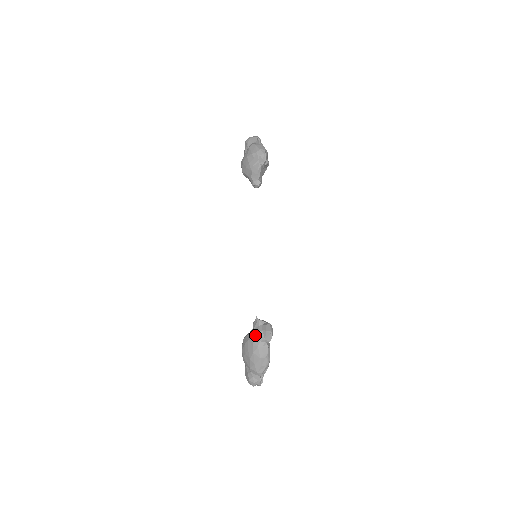
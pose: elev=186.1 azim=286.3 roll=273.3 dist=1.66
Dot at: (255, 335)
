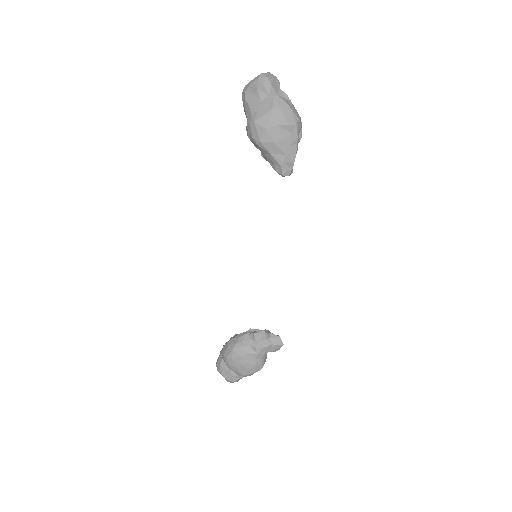
Dot at: (261, 349)
